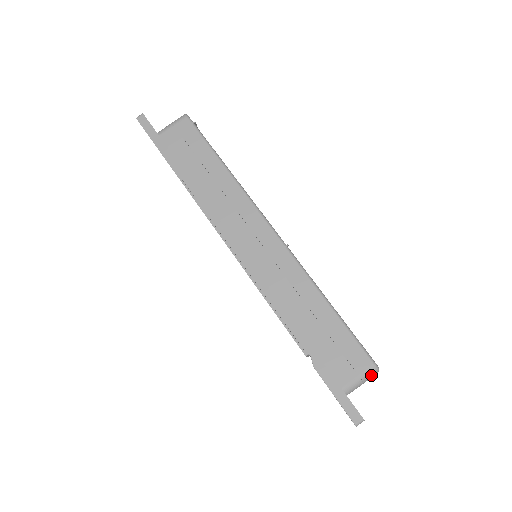
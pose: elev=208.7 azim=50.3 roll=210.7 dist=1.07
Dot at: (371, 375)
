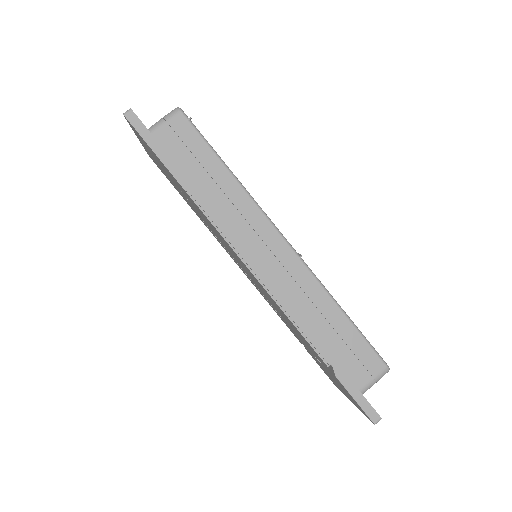
Dot at: (383, 375)
